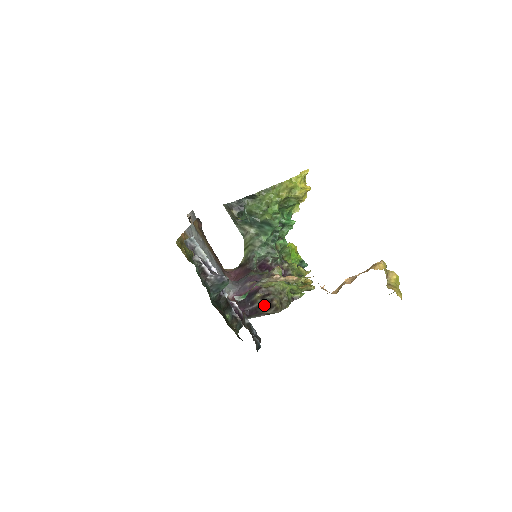
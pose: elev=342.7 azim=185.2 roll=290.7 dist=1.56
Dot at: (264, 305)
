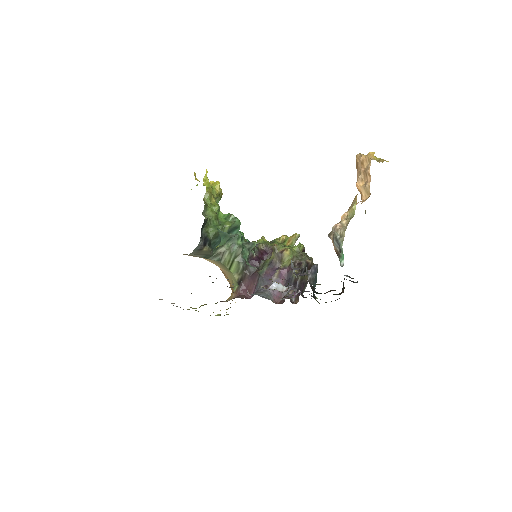
Dot at: occluded
